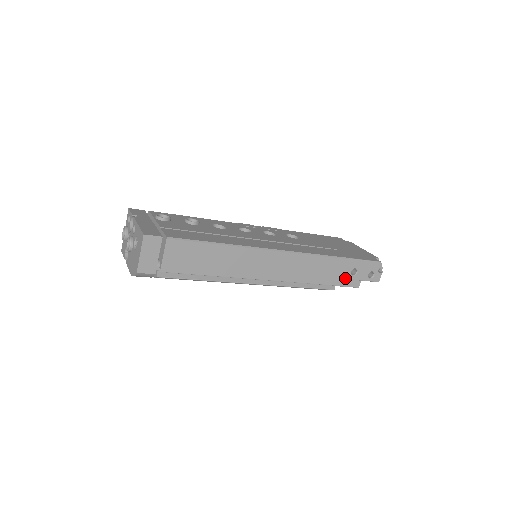
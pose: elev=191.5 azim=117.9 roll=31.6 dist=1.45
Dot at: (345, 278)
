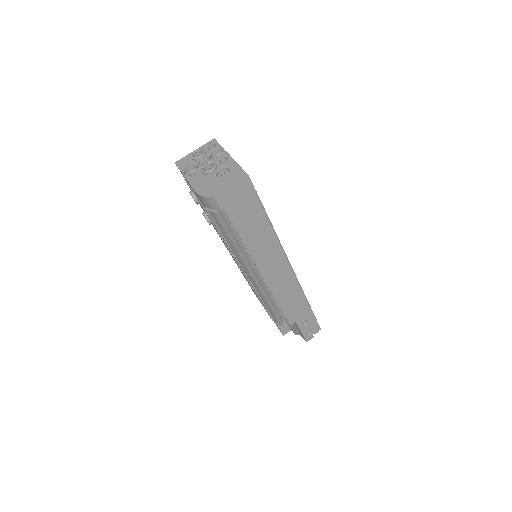
Dot at: (297, 322)
